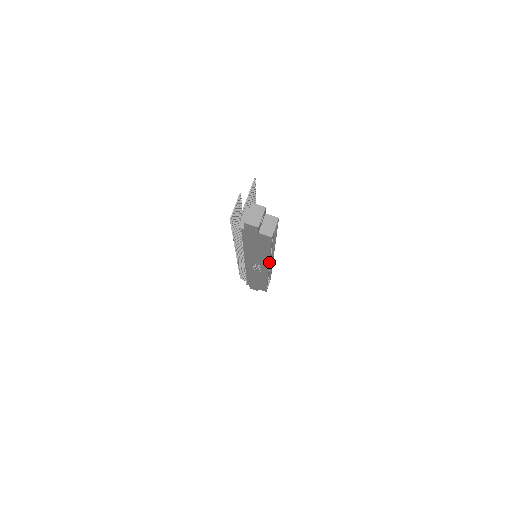
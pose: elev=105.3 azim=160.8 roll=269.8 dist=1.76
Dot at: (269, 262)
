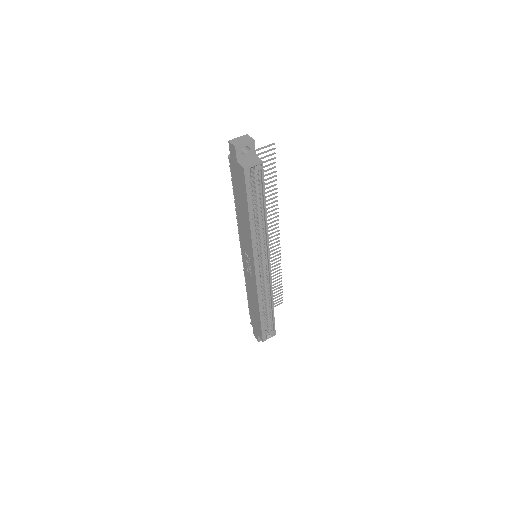
Dot at: (252, 243)
